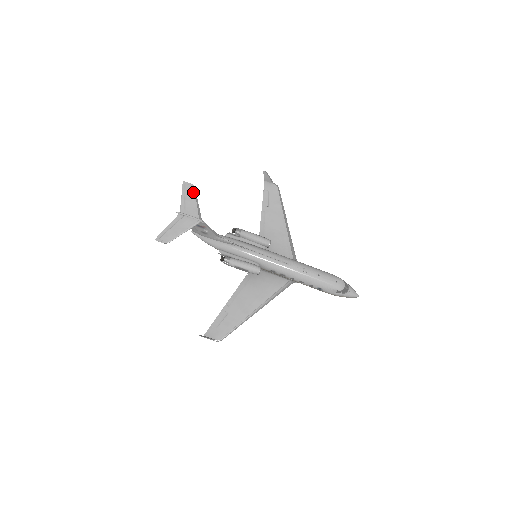
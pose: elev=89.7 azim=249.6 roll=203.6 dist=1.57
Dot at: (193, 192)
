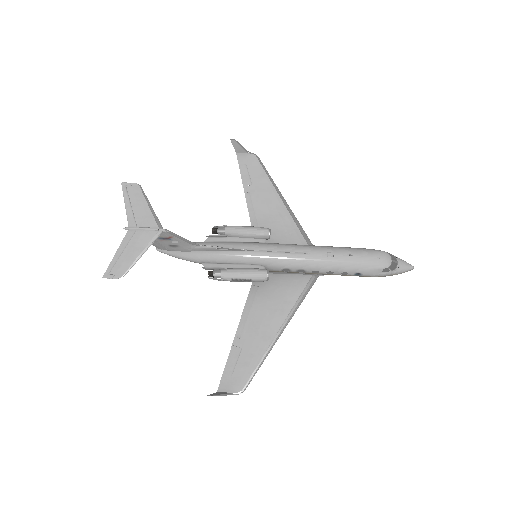
Dot at: (140, 193)
